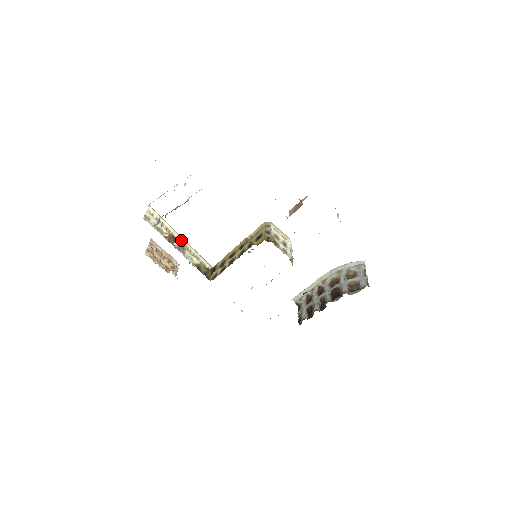
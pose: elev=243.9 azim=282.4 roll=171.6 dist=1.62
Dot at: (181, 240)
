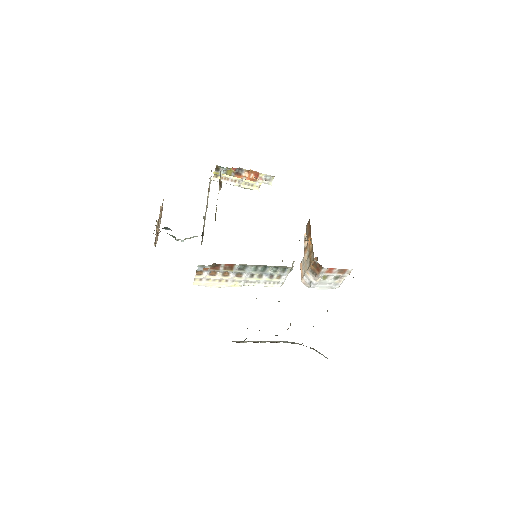
Dot at: occluded
